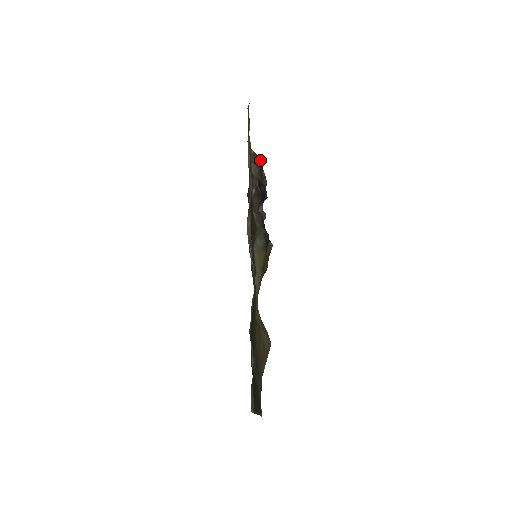
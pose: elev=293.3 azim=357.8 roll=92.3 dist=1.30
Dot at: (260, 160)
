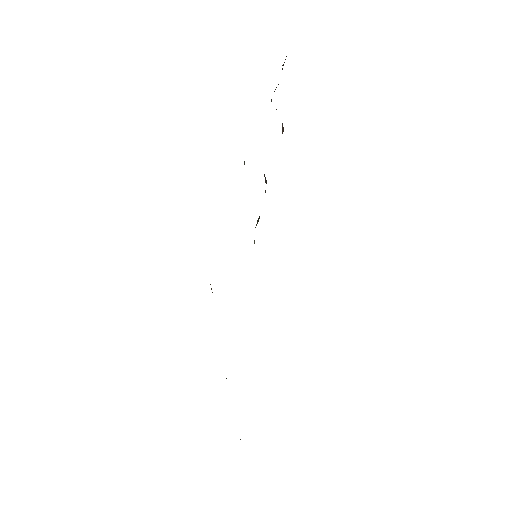
Dot at: occluded
